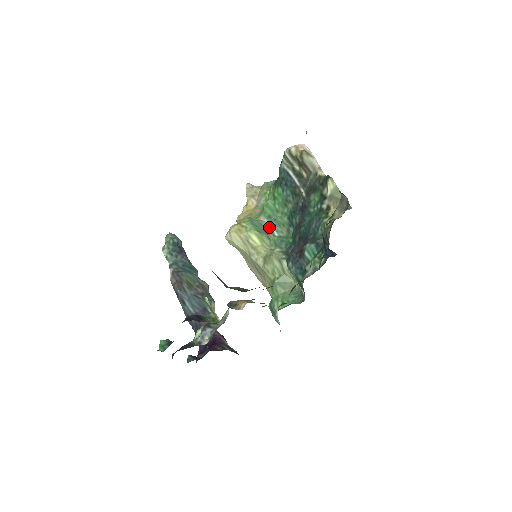
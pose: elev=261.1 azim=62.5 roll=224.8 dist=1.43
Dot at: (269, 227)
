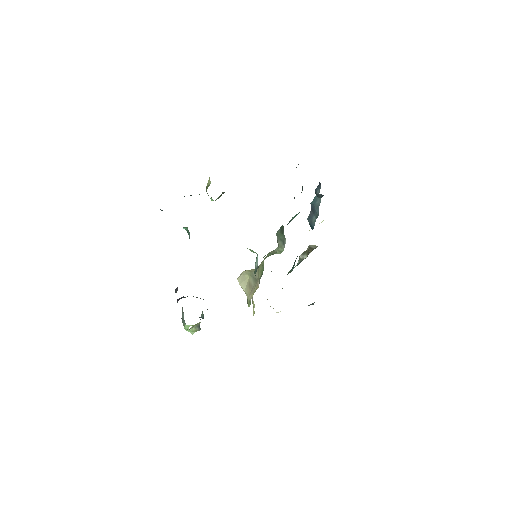
Dot at: occluded
